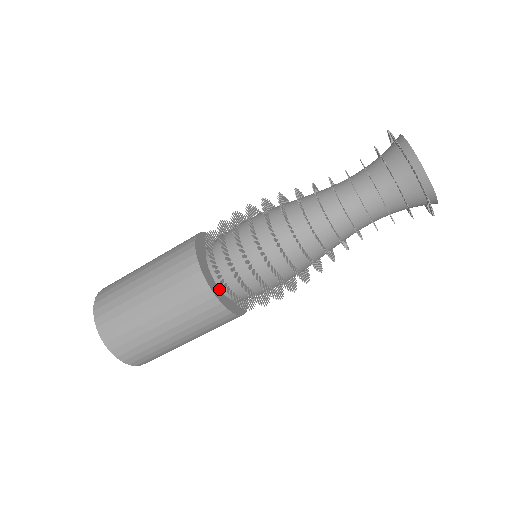
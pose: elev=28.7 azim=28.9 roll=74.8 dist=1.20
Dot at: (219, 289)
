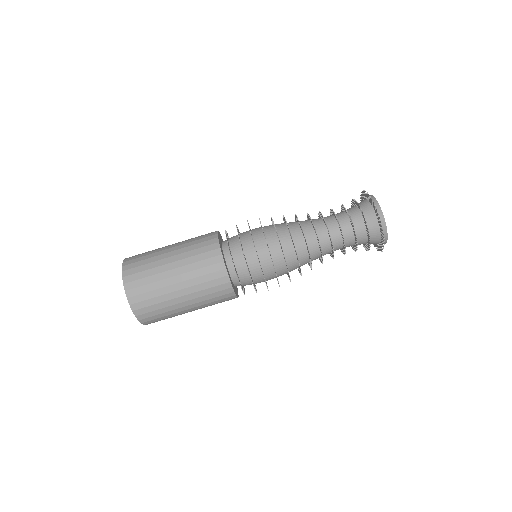
Dot at: (231, 280)
